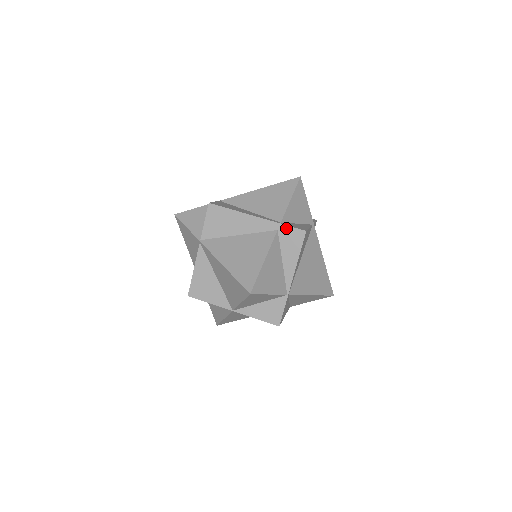
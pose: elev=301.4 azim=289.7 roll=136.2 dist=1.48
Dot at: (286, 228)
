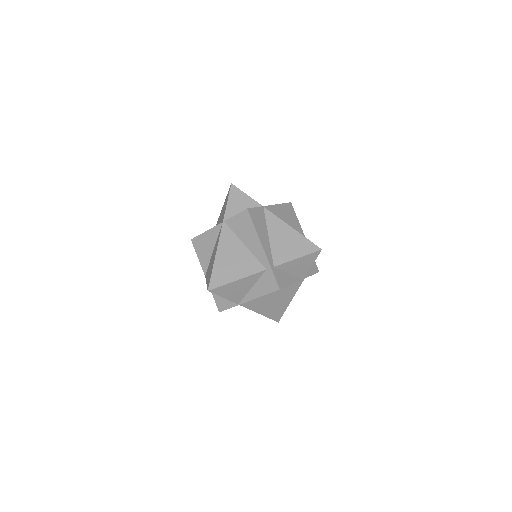
Dot at: (272, 274)
